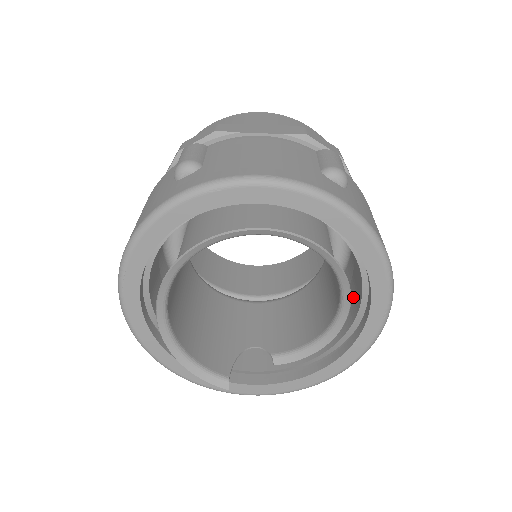
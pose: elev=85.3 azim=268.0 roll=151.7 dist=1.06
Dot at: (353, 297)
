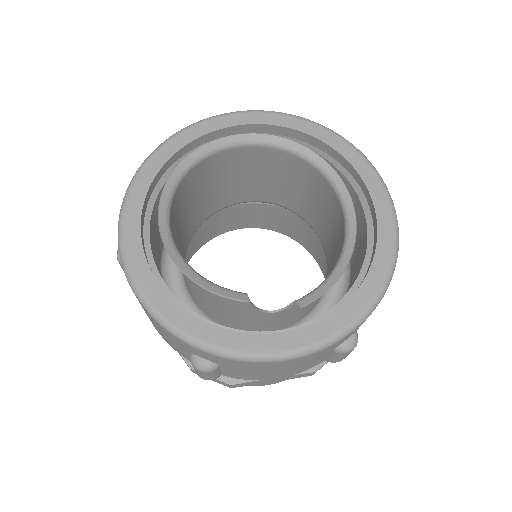
Dot at: (360, 236)
